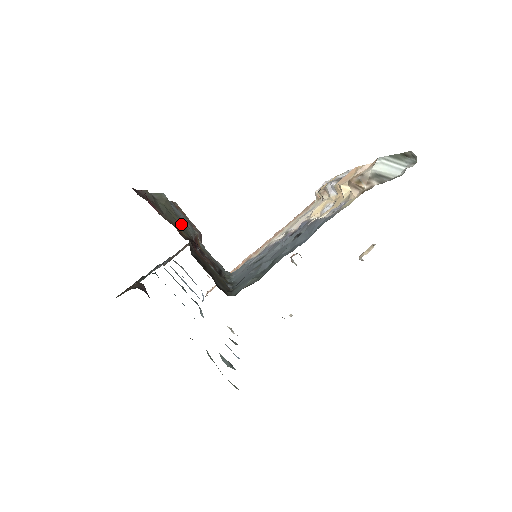
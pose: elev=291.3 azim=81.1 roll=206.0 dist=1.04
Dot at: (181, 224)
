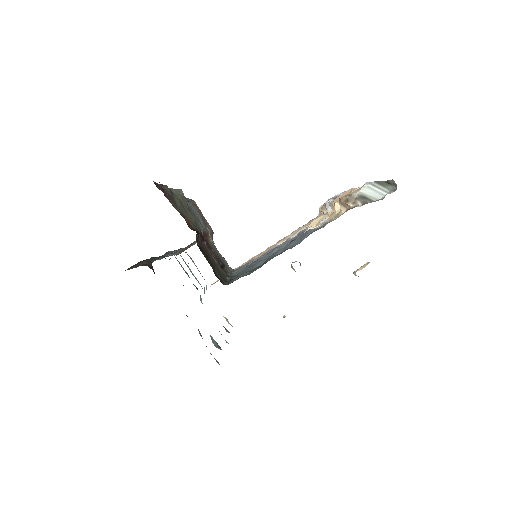
Dot at: (192, 218)
